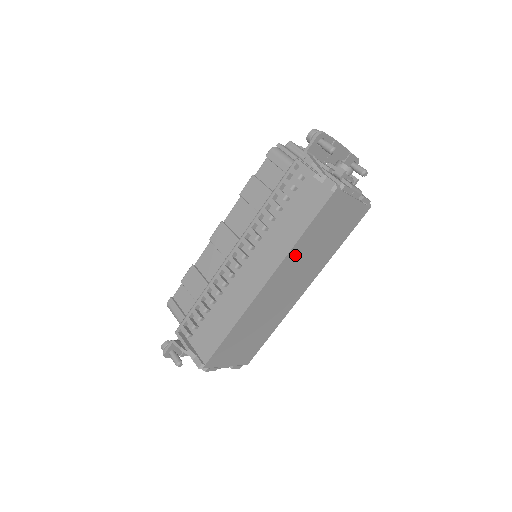
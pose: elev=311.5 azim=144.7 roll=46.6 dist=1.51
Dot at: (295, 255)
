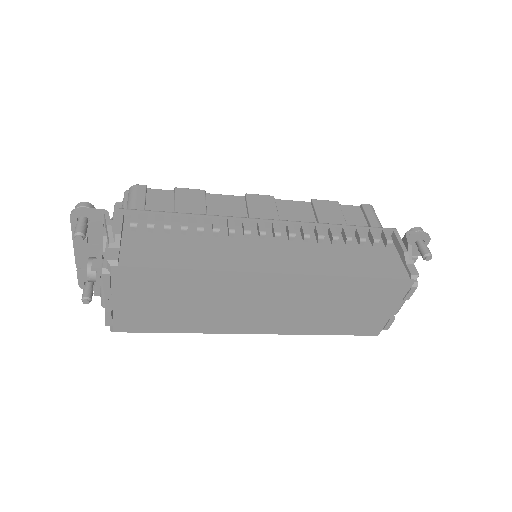
Dot at: (321, 286)
